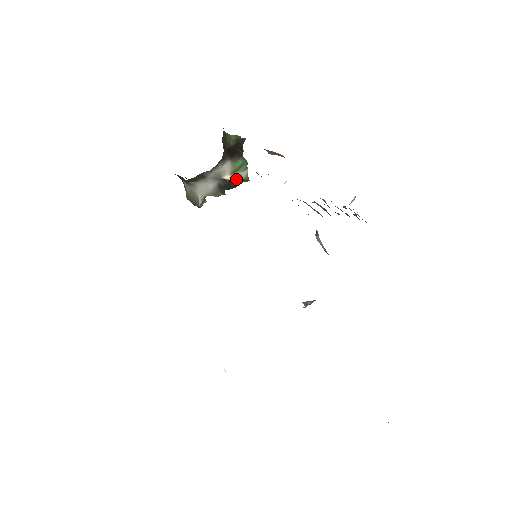
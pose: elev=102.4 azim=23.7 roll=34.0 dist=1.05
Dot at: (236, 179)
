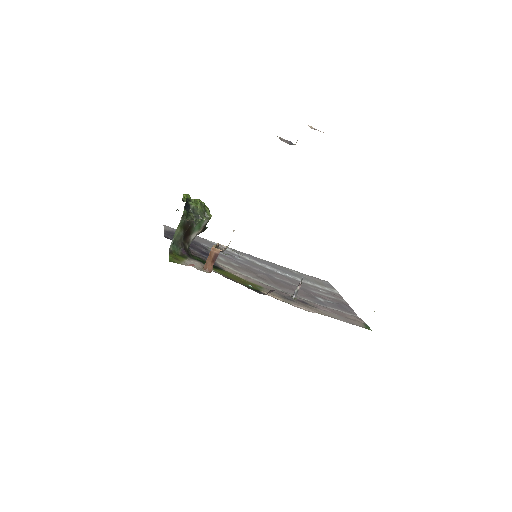
Dot at: (205, 225)
